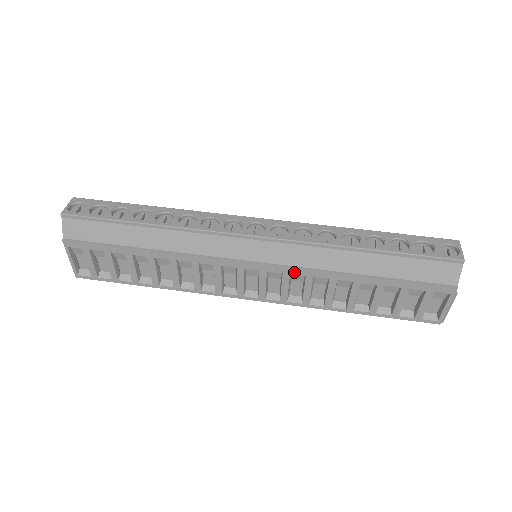
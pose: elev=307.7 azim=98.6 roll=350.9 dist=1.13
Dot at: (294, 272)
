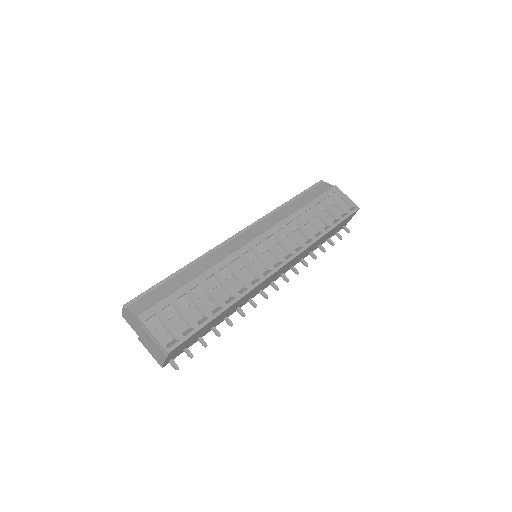
Dot at: (277, 229)
